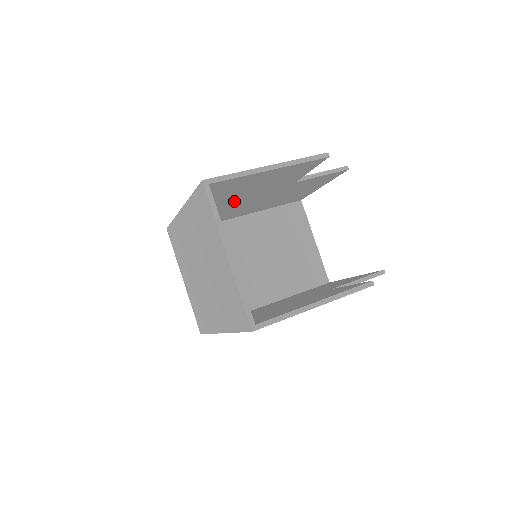
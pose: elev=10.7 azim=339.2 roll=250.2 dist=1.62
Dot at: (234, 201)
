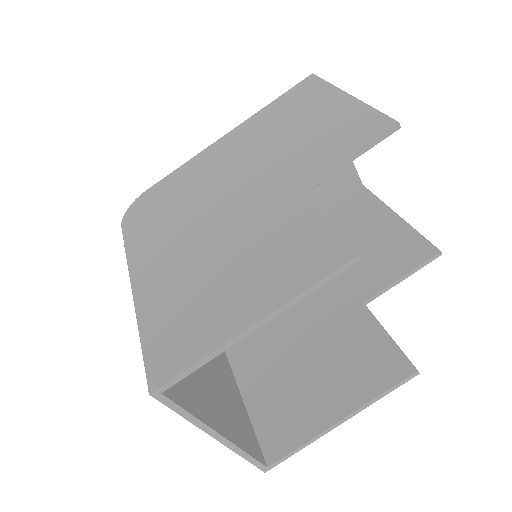
Dot at: occluded
